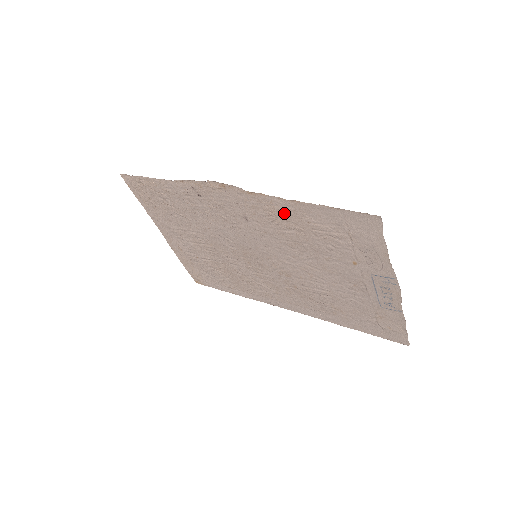
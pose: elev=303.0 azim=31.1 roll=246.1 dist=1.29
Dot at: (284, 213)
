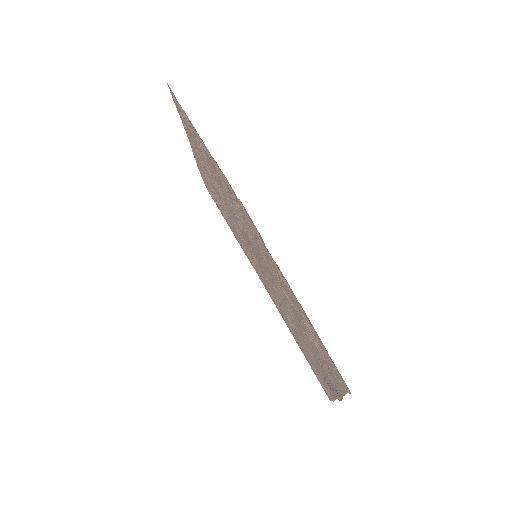
Dot at: (288, 290)
